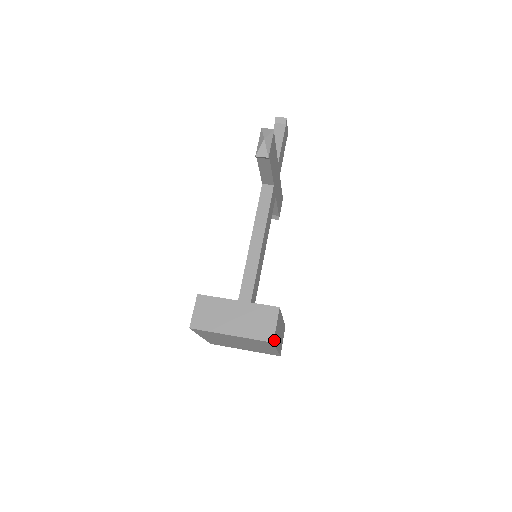
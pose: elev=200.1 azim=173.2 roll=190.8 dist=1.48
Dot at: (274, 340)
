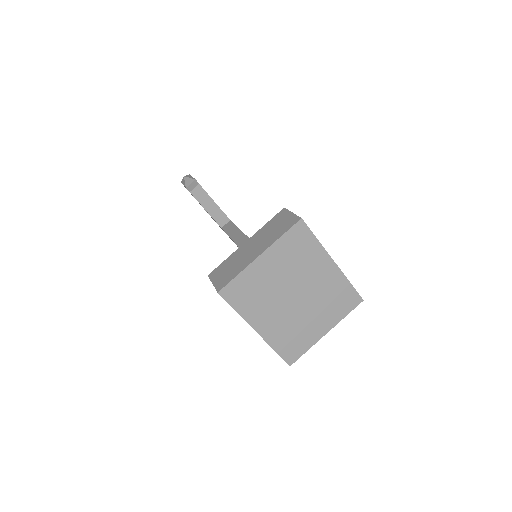
Dot at: (303, 222)
